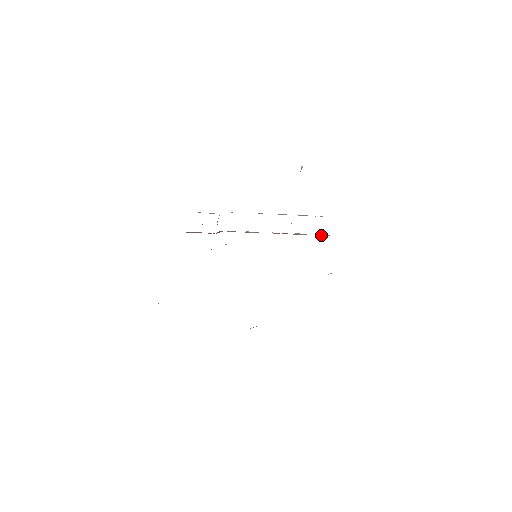
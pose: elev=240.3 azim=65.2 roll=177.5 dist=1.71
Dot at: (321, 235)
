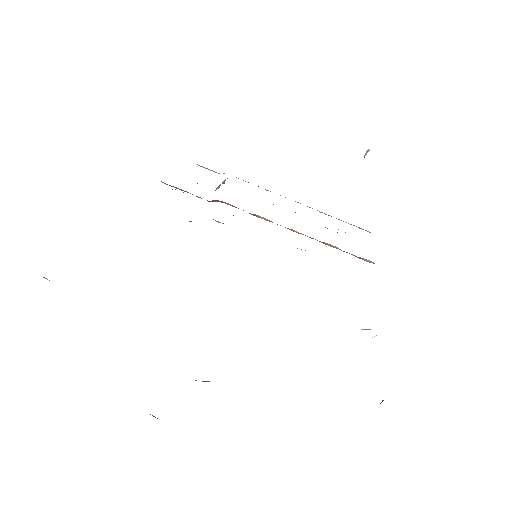
Dot at: (362, 258)
